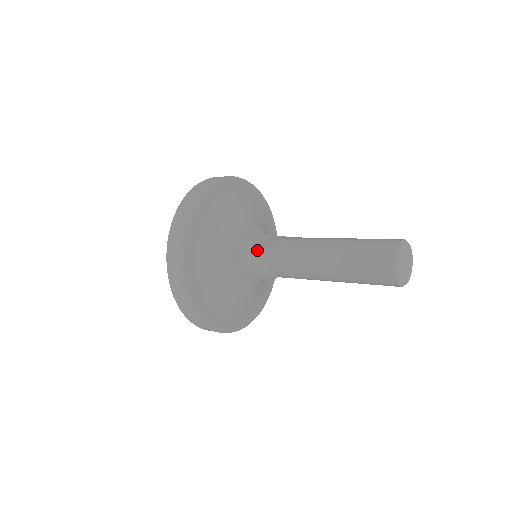
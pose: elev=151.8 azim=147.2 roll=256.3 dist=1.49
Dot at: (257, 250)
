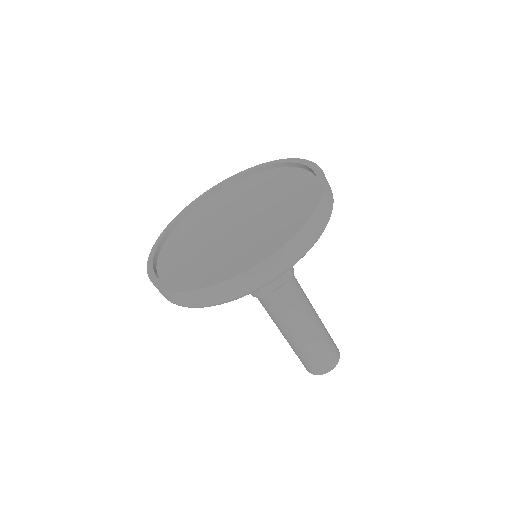
Dot at: occluded
